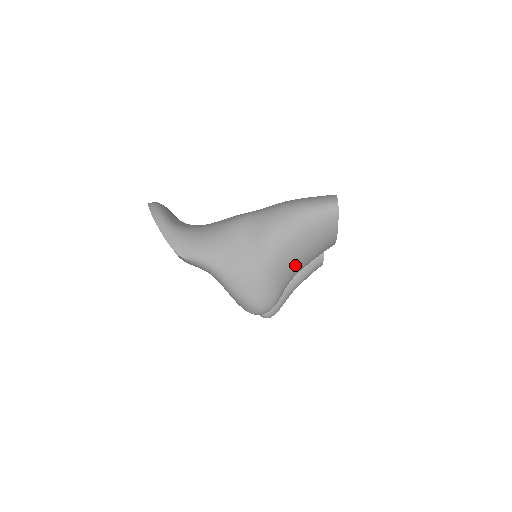
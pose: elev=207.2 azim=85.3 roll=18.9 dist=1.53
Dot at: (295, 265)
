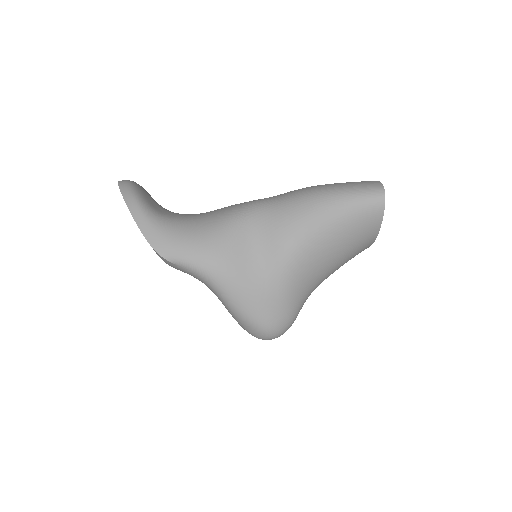
Dot at: (320, 274)
